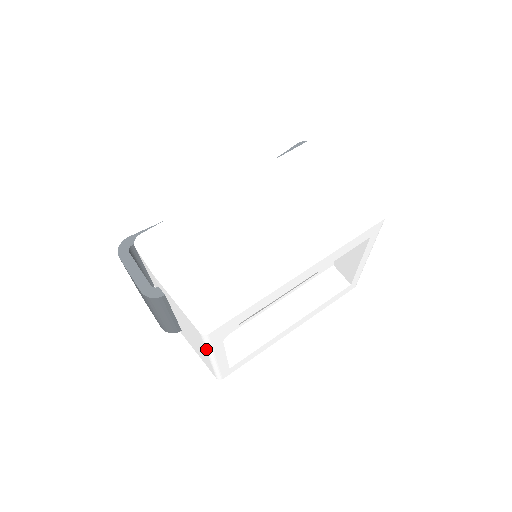
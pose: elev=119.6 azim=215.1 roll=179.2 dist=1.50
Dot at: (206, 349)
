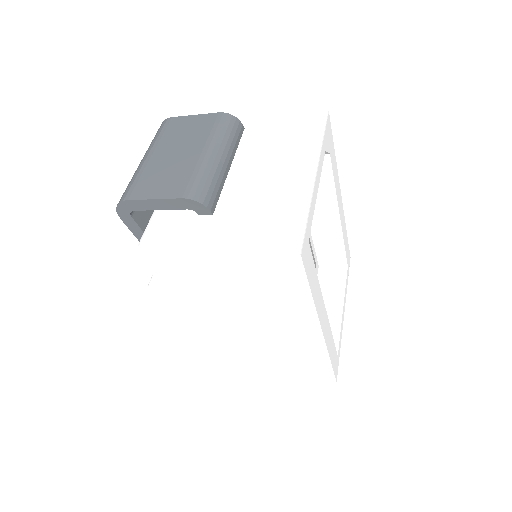
Dot at: (316, 138)
